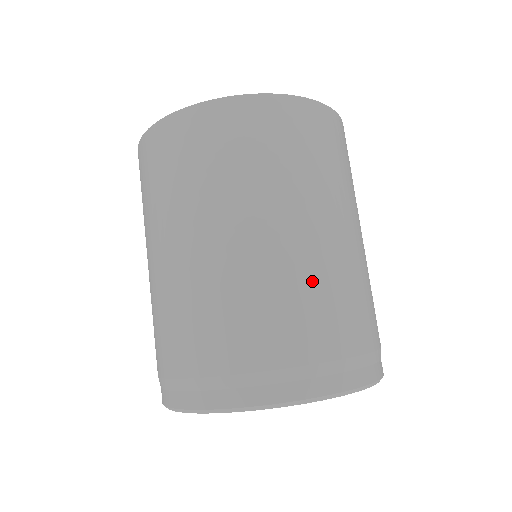
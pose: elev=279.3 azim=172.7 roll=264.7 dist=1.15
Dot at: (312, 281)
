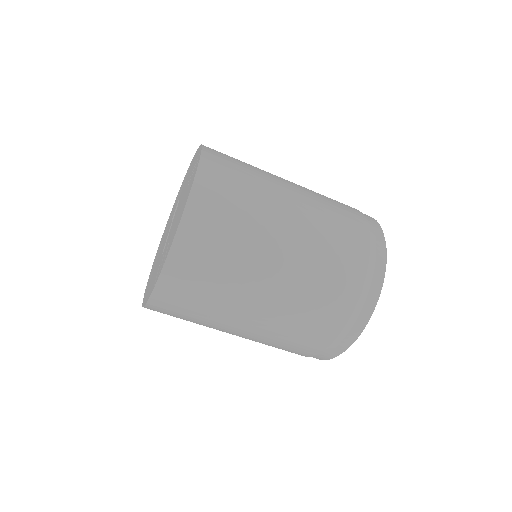
Dot at: (302, 302)
